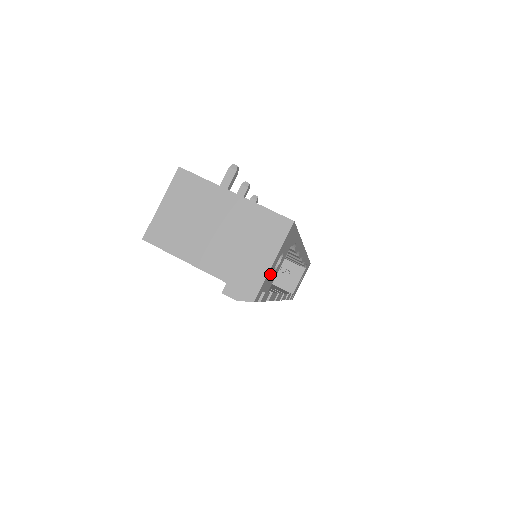
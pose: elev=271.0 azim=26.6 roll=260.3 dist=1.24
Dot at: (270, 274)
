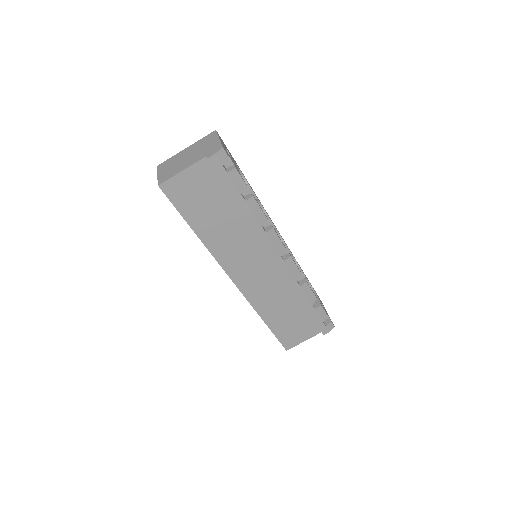
Dot at: (225, 149)
